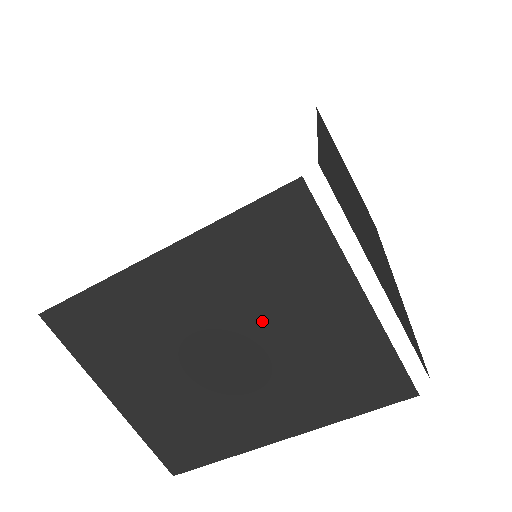
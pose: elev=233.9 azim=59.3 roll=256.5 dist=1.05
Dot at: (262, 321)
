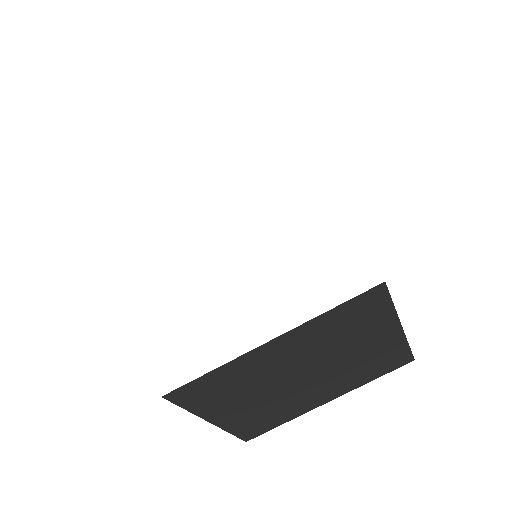
Dot at: (333, 355)
